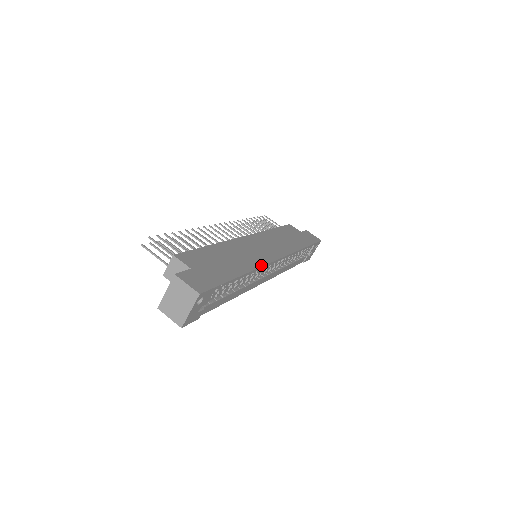
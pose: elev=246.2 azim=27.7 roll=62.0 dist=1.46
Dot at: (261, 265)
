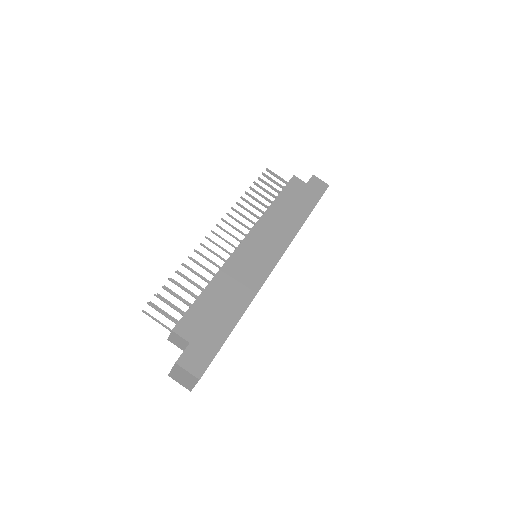
Dot at: (258, 288)
